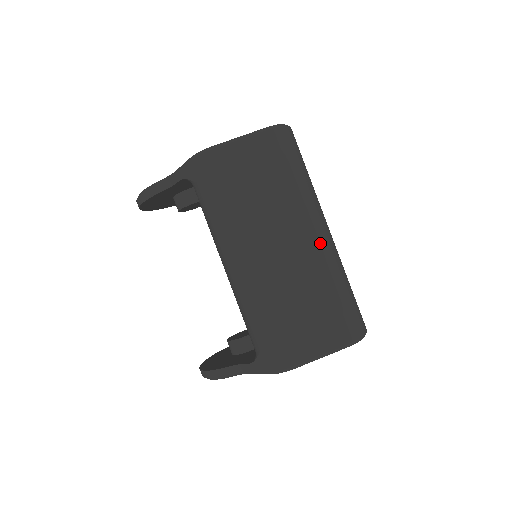
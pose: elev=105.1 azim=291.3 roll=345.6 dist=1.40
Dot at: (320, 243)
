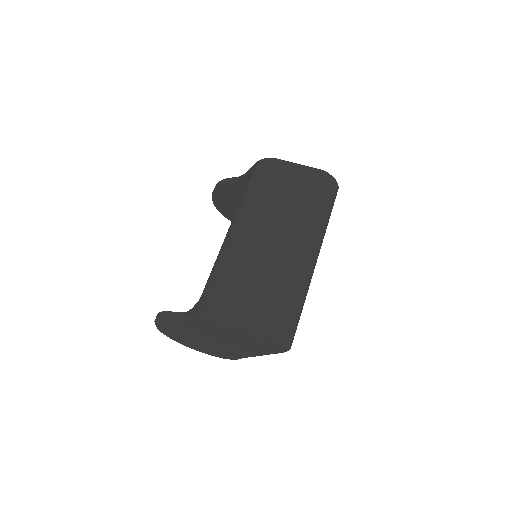
Dot at: (300, 253)
